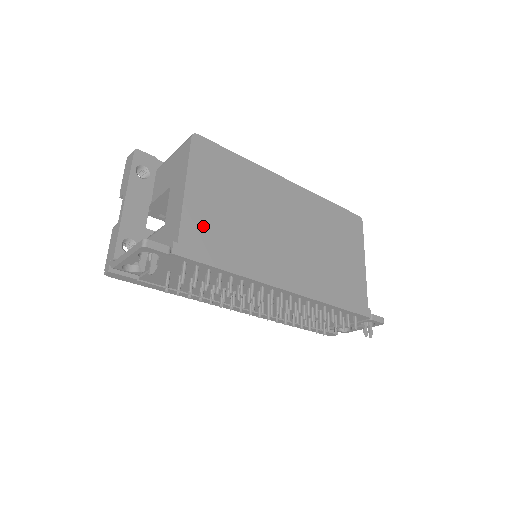
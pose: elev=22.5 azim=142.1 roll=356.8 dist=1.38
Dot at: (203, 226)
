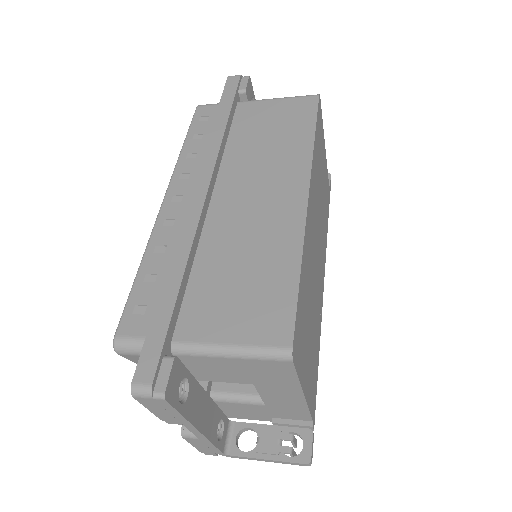
Dot at: (312, 381)
